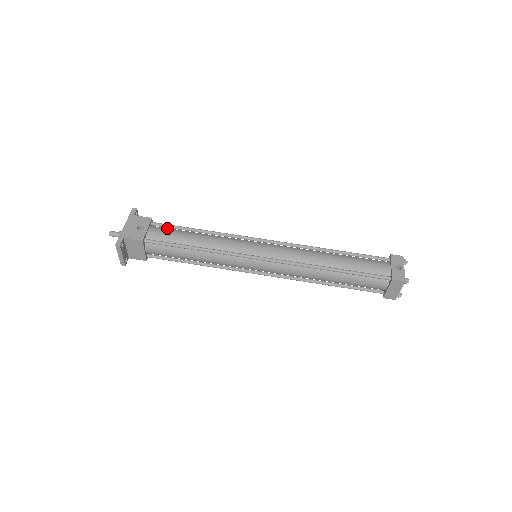
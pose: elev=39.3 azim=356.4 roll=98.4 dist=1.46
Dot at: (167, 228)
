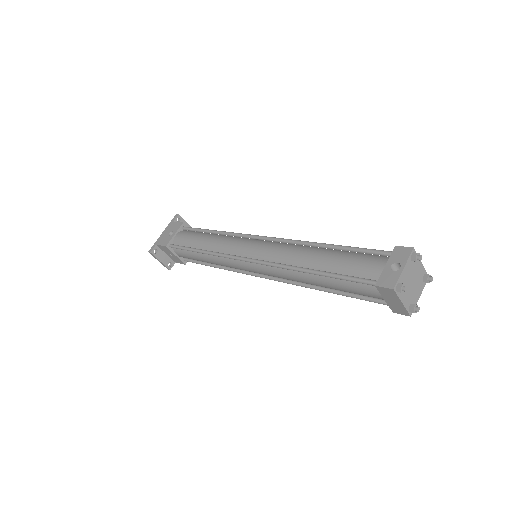
Dot at: (192, 231)
